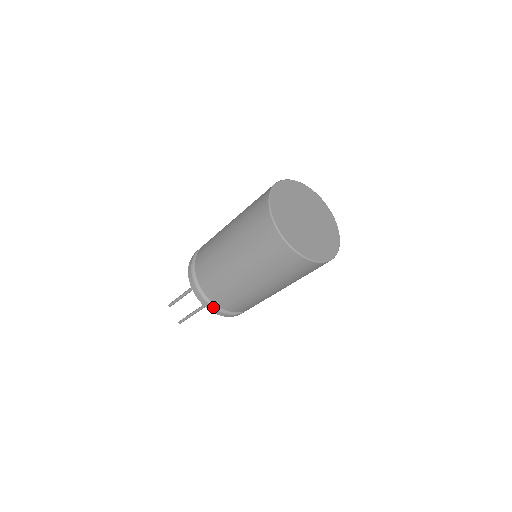
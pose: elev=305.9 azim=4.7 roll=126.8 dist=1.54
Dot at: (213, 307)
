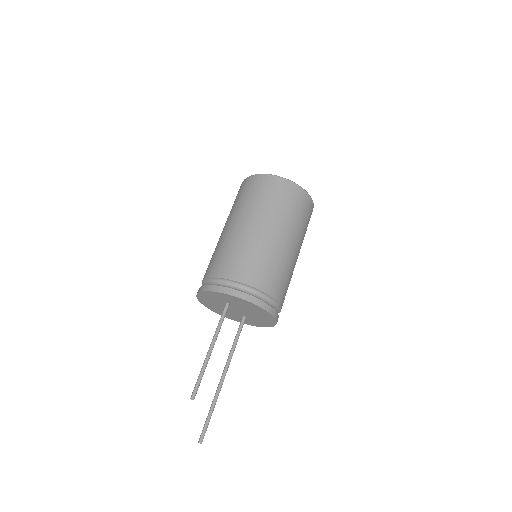
Dot at: (267, 304)
